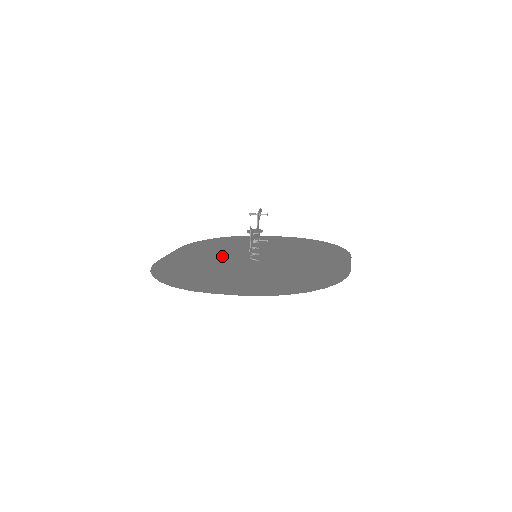
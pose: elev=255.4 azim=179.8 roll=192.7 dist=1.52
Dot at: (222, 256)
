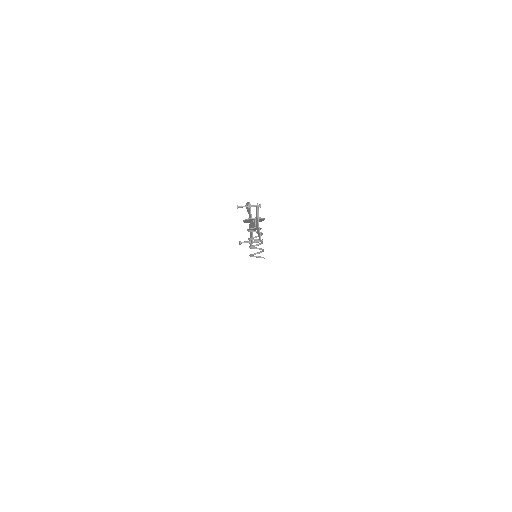
Dot at: occluded
